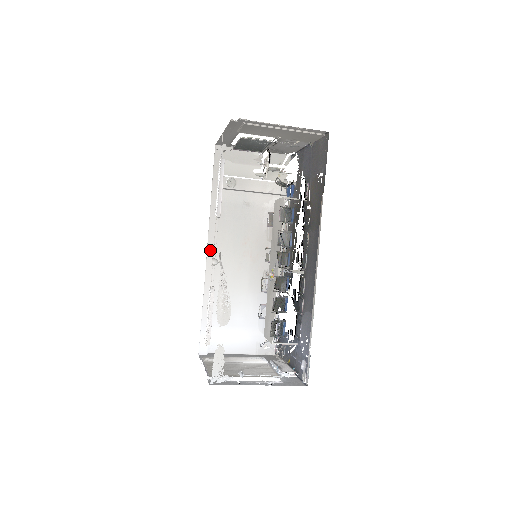
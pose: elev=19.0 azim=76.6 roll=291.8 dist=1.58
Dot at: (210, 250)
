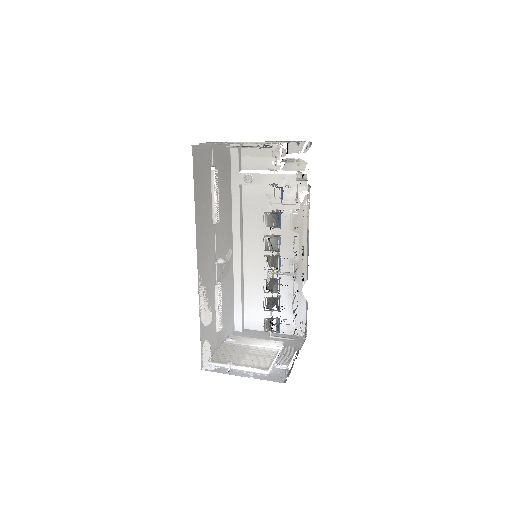
Dot at: (235, 242)
